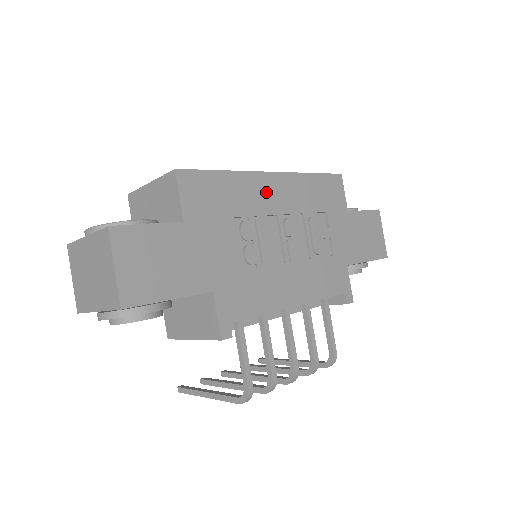
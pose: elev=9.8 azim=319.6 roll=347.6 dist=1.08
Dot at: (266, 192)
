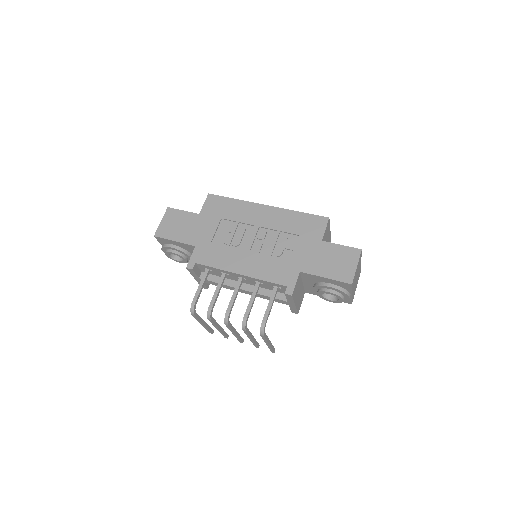
Dot at: (255, 213)
